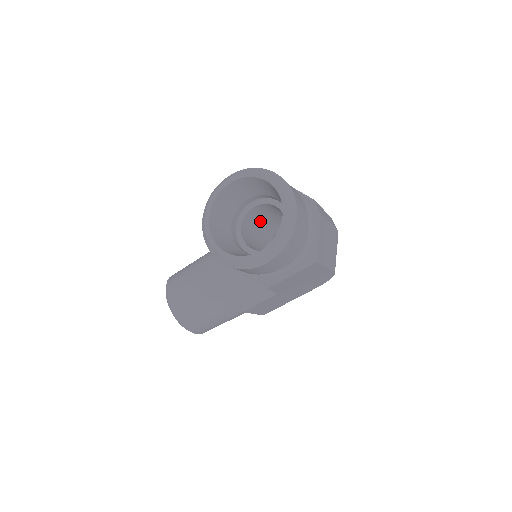
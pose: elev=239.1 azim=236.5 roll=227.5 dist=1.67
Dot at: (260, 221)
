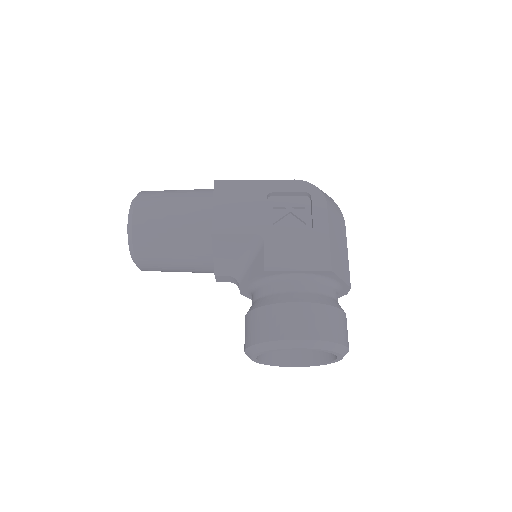
Dot at: occluded
